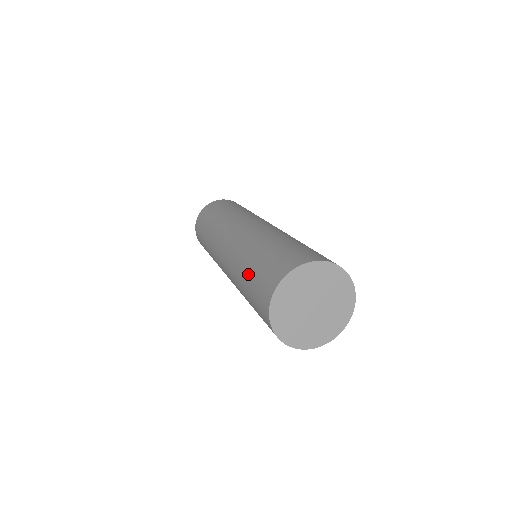
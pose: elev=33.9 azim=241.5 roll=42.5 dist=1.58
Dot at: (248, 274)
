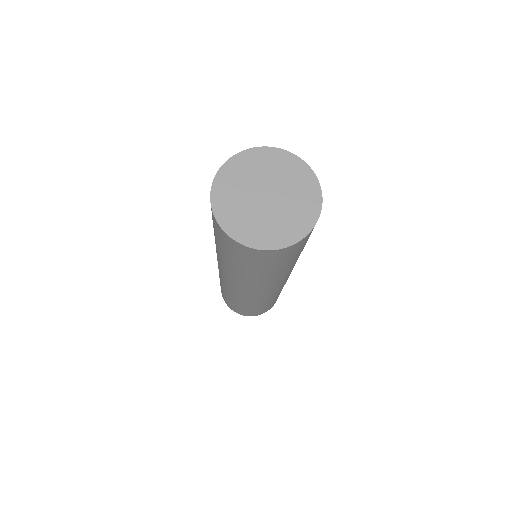
Dot at: occluded
